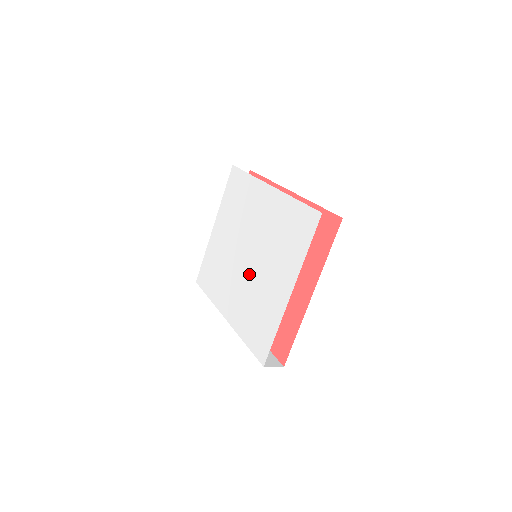
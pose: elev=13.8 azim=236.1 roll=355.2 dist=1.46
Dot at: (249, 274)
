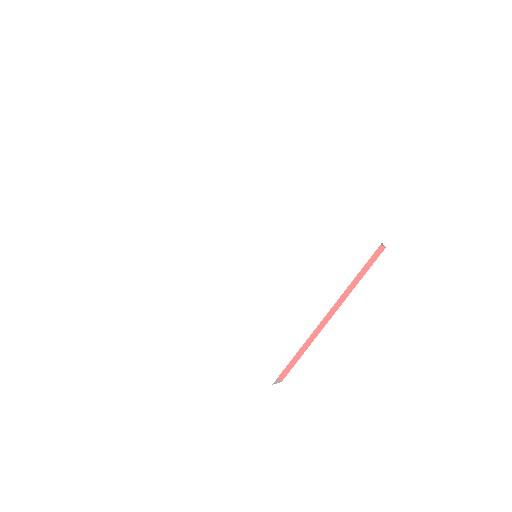
Dot at: (254, 278)
